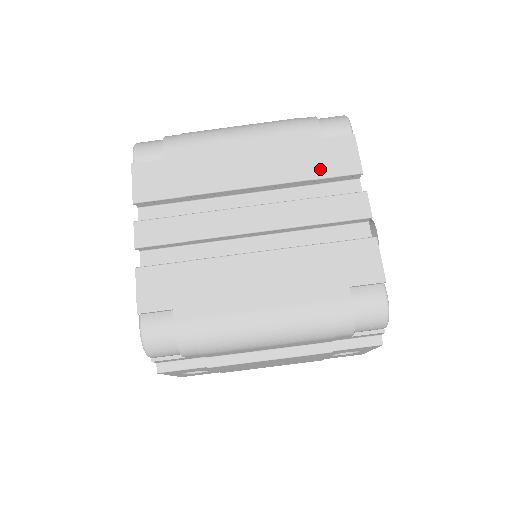
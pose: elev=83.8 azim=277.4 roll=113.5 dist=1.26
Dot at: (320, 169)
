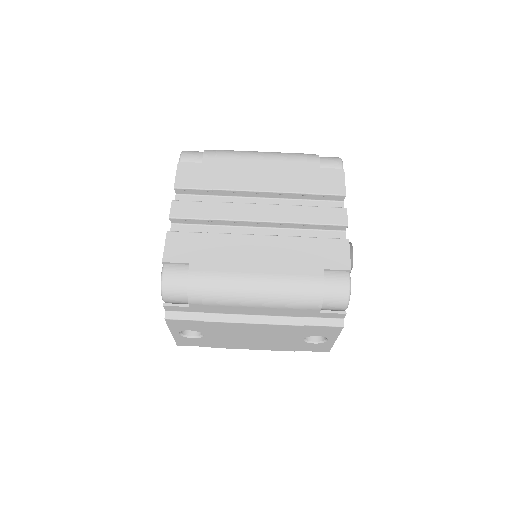
Dot at: (315, 188)
